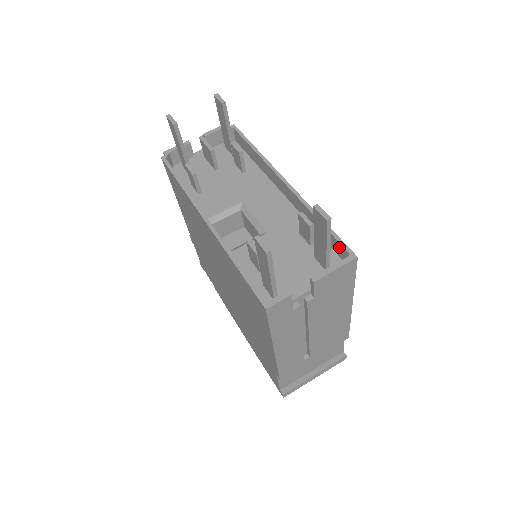
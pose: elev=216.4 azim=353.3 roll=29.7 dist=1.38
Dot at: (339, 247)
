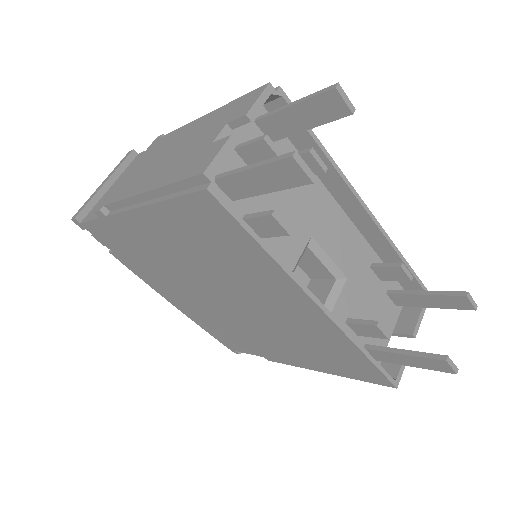
Dot at: (413, 284)
